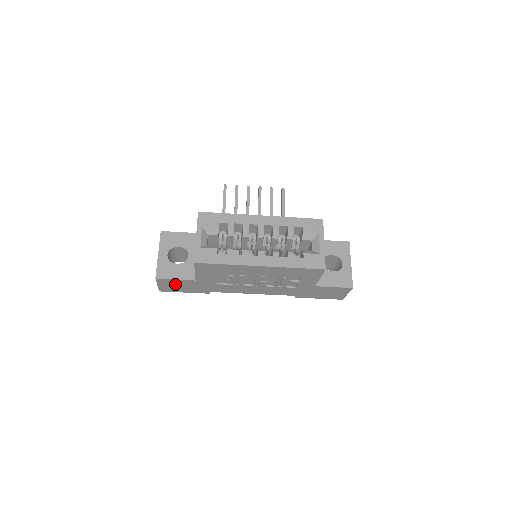
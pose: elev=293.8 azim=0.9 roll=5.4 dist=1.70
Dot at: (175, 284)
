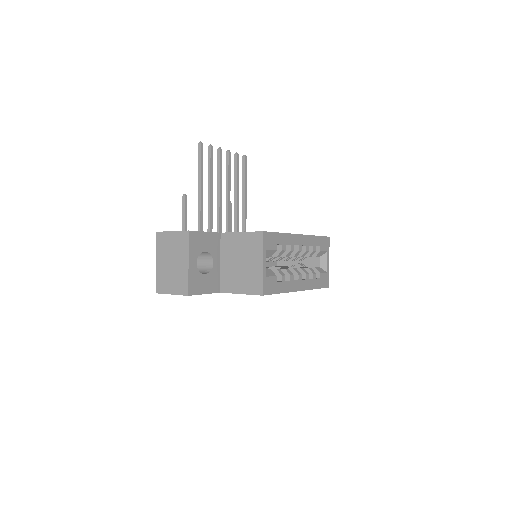
Dot at: occluded
